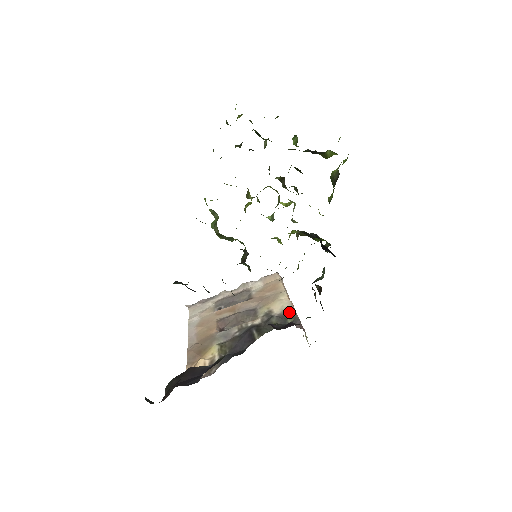
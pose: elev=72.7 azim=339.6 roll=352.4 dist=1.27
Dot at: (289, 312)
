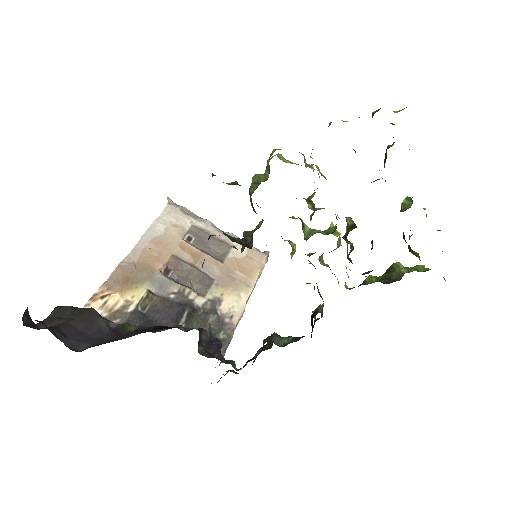
Dot at: (231, 322)
